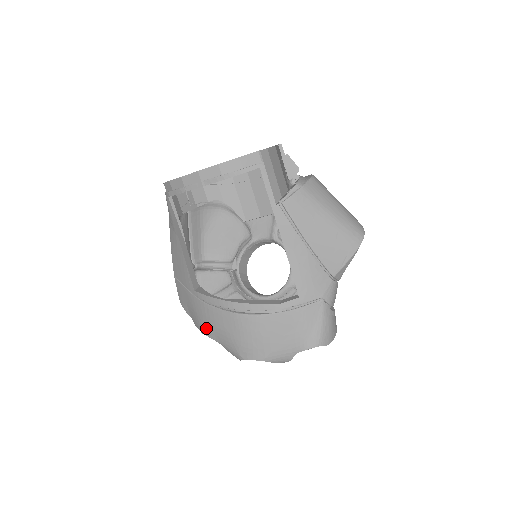
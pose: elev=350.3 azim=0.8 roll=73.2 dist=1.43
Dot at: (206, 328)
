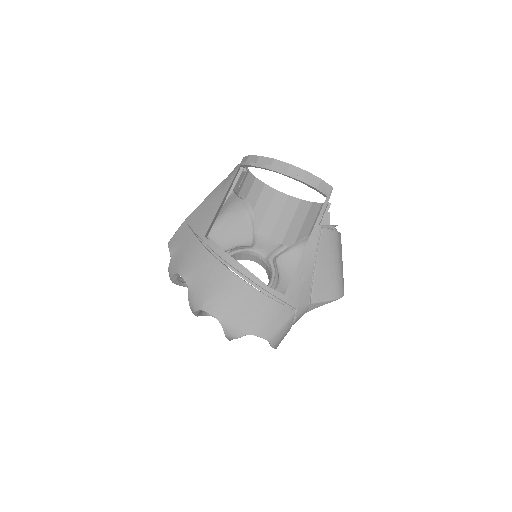
Dot at: (188, 269)
